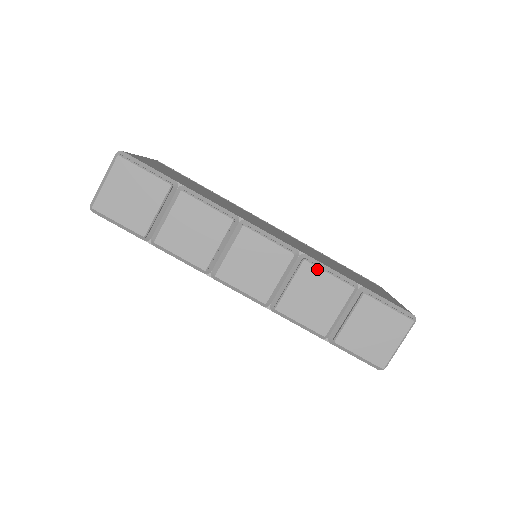
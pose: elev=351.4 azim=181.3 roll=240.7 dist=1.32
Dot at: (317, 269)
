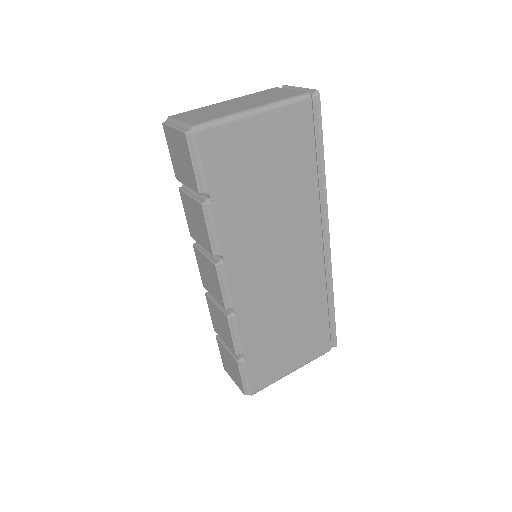
Dot at: (229, 327)
